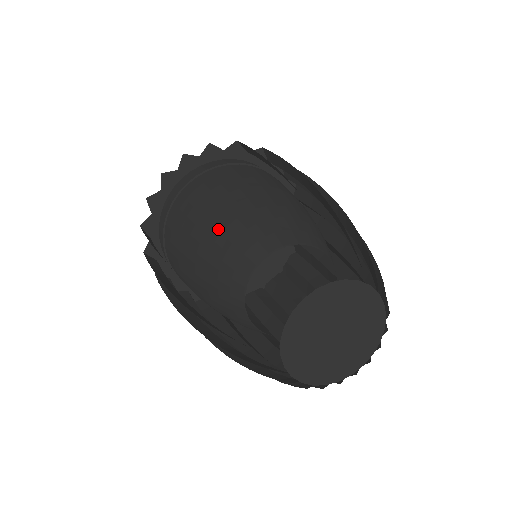
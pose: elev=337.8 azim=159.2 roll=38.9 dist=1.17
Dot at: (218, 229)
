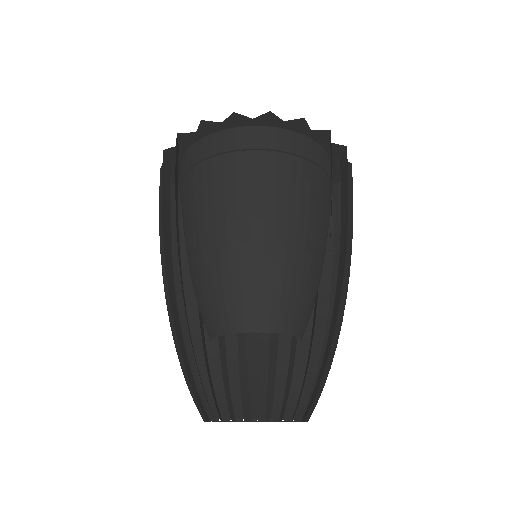
Dot at: (220, 263)
